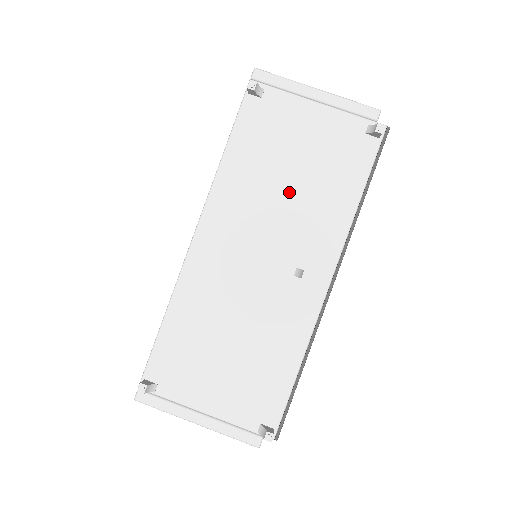
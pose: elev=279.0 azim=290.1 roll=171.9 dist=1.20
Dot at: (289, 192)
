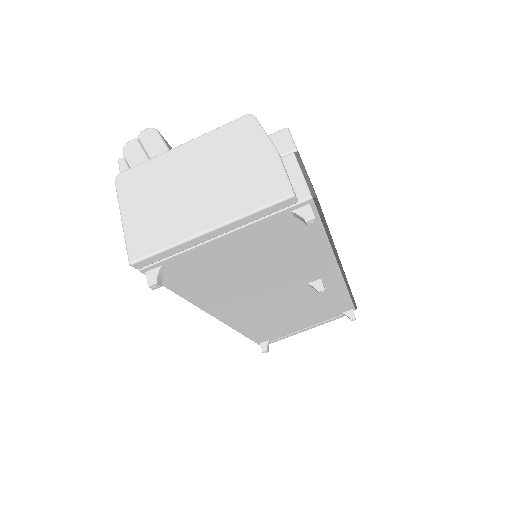
Dot at: (262, 274)
